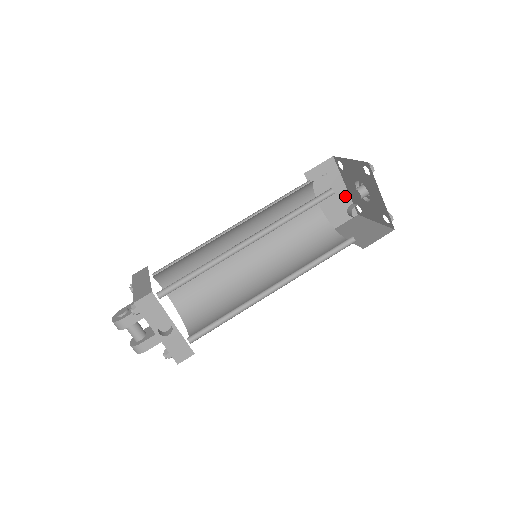
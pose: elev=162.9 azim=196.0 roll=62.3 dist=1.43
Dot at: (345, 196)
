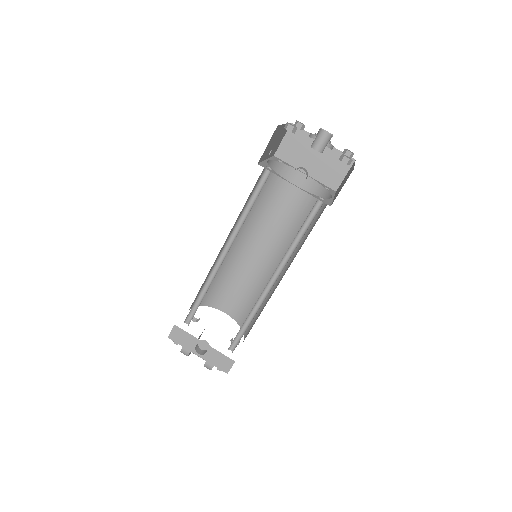
Dot at: (329, 150)
